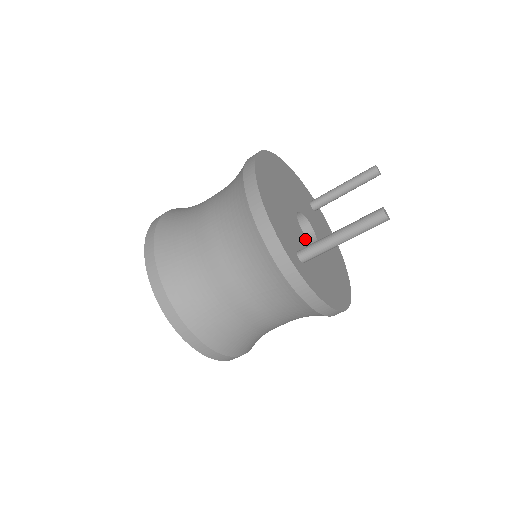
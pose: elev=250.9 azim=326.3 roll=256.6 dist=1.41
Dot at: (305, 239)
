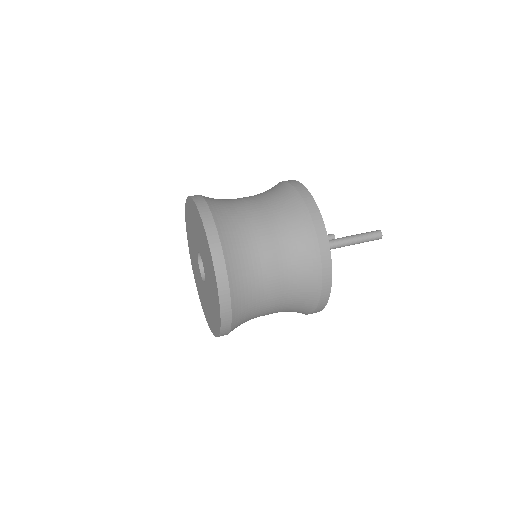
Dot at: occluded
